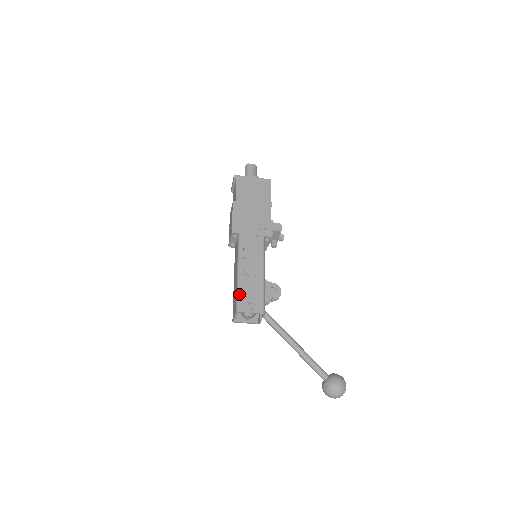
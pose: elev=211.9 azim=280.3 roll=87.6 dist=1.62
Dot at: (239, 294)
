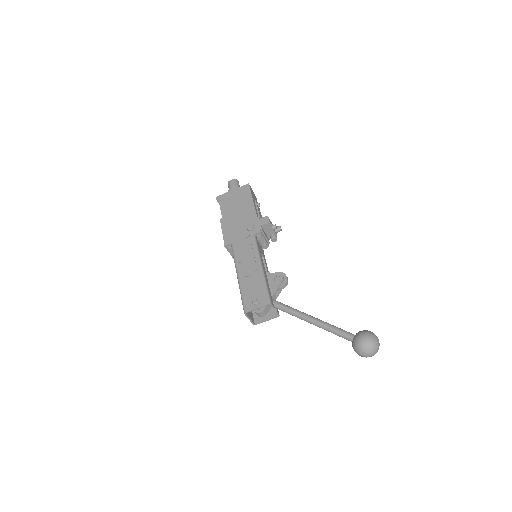
Dot at: (242, 296)
